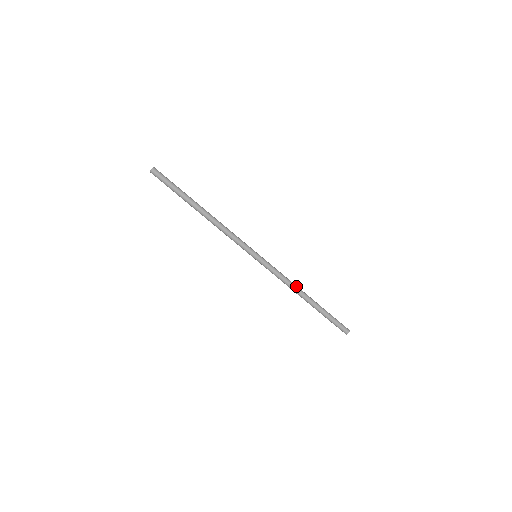
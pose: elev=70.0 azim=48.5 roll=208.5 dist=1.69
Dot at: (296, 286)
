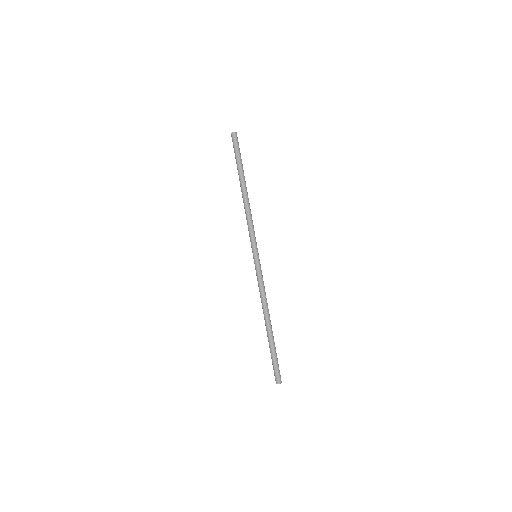
Dot at: occluded
